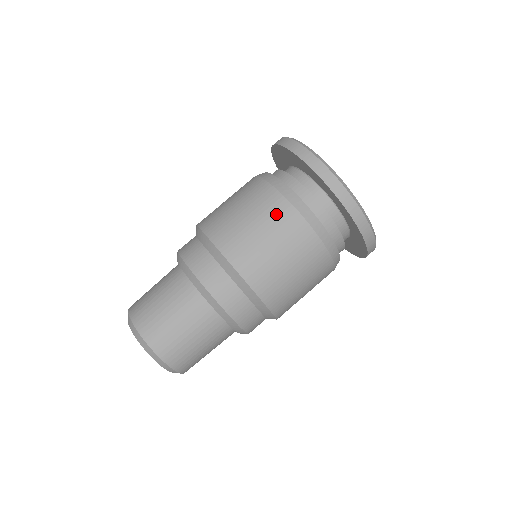
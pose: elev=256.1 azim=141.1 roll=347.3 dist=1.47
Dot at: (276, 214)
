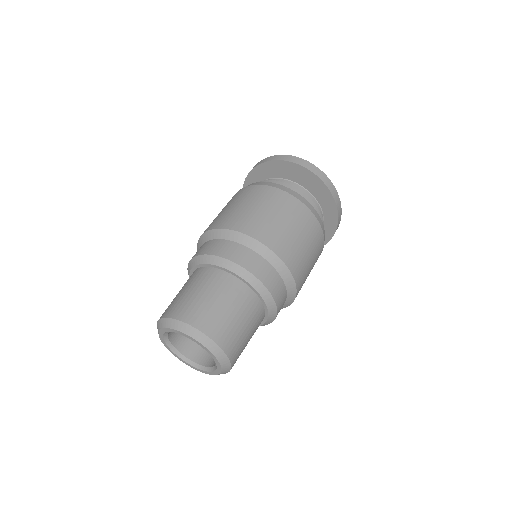
Dot at: (318, 246)
